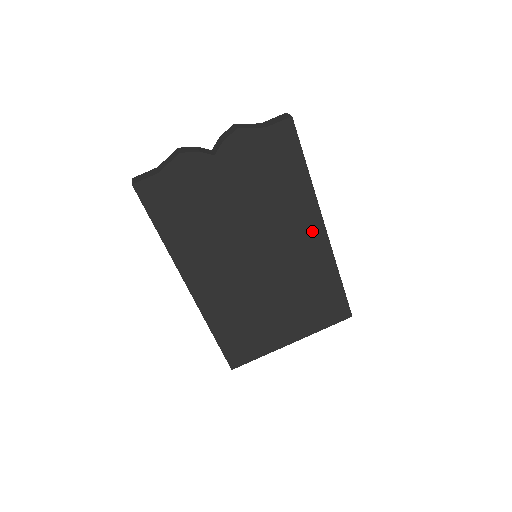
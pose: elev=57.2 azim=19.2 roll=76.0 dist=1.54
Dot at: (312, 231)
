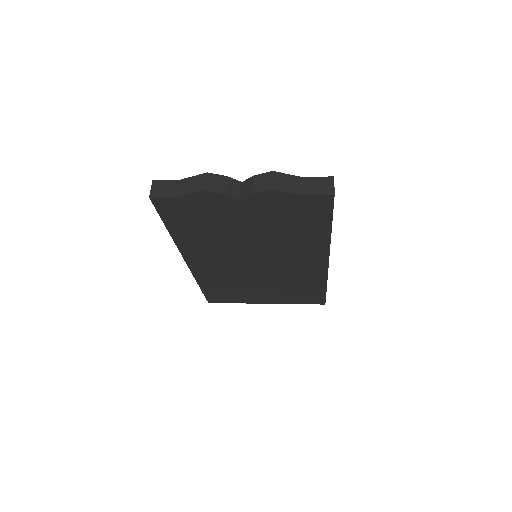
Dot at: (315, 260)
